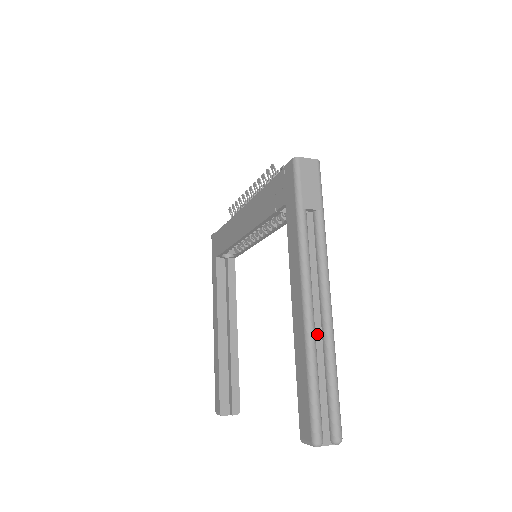
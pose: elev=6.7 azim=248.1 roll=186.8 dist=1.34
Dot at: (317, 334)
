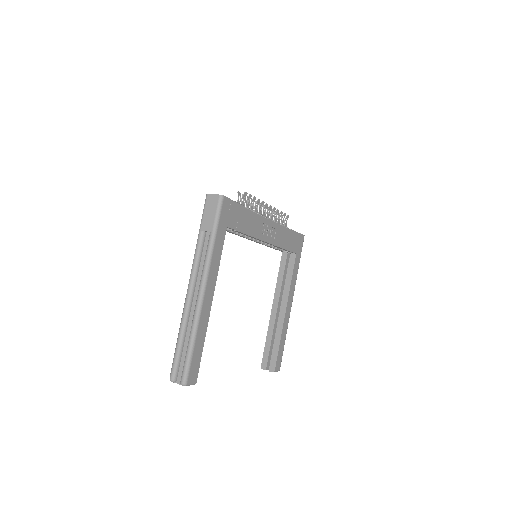
Dot at: (192, 315)
